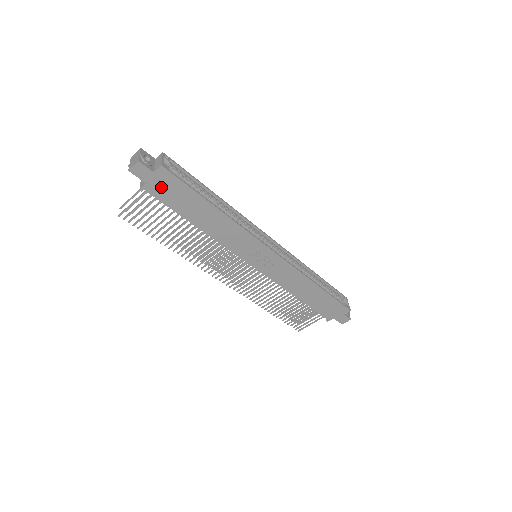
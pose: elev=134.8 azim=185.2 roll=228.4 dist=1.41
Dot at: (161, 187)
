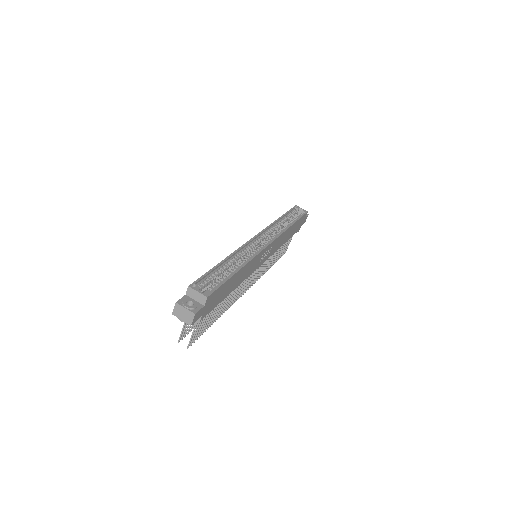
Dot at: (210, 305)
